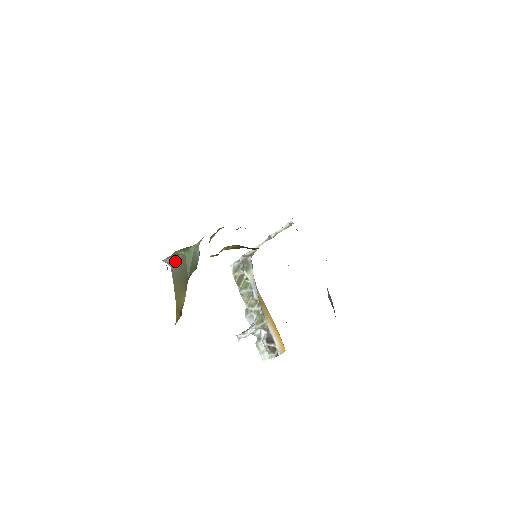
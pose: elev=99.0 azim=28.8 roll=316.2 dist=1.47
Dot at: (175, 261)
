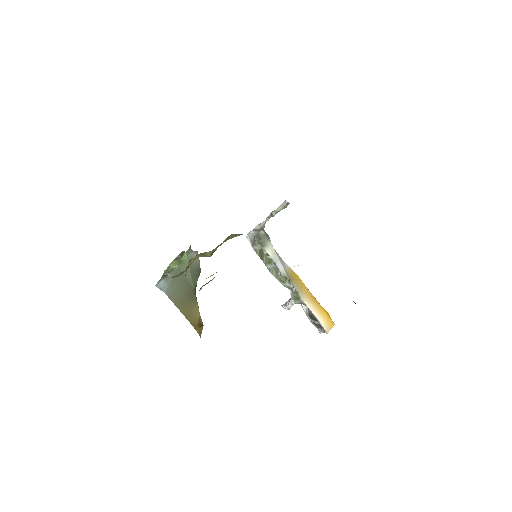
Dot at: (169, 283)
